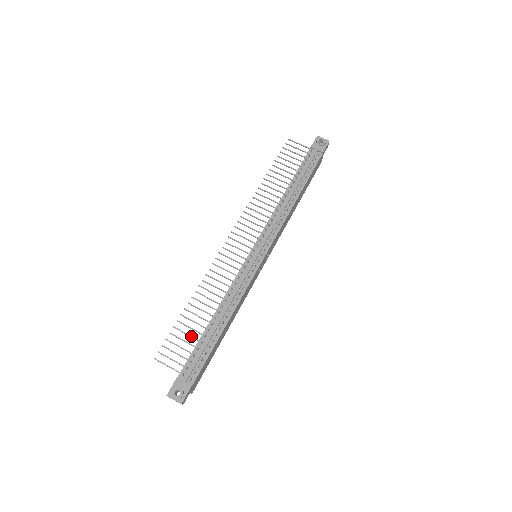
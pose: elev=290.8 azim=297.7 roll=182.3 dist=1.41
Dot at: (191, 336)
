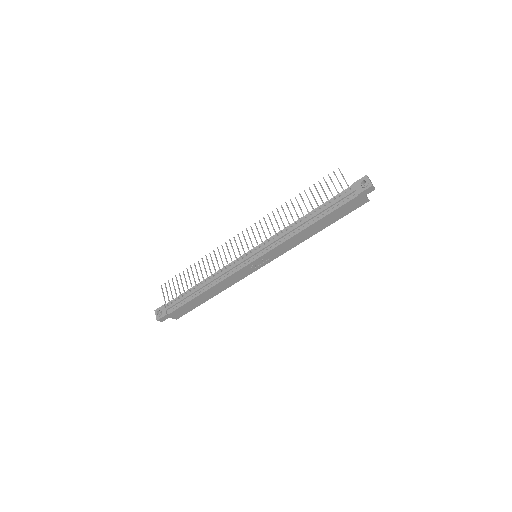
Dot at: (182, 285)
